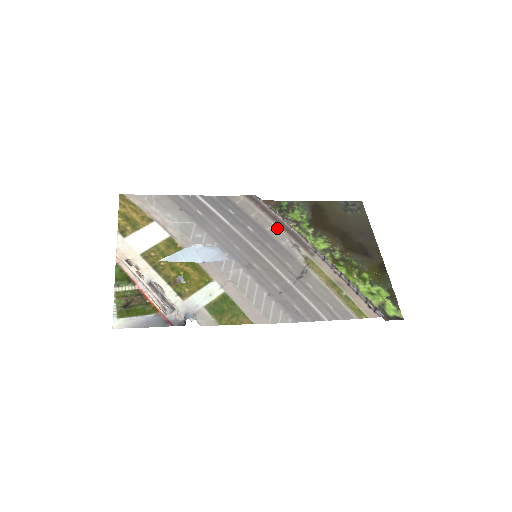
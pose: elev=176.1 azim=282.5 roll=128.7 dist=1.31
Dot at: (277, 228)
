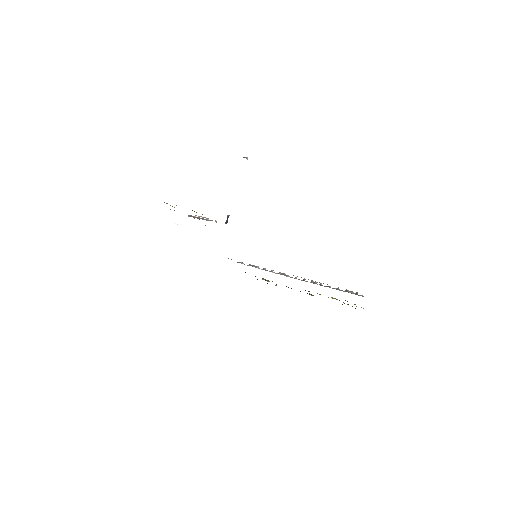
Dot at: occluded
